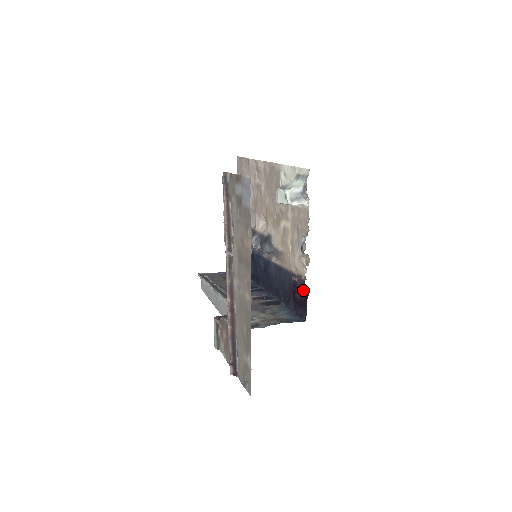
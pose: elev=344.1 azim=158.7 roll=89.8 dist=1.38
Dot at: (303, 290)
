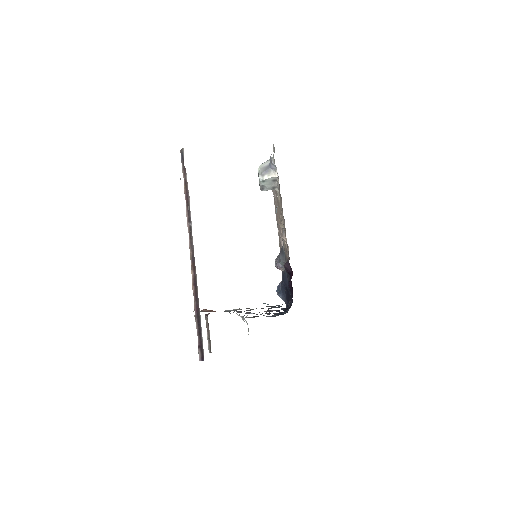
Dot at: (291, 272)
